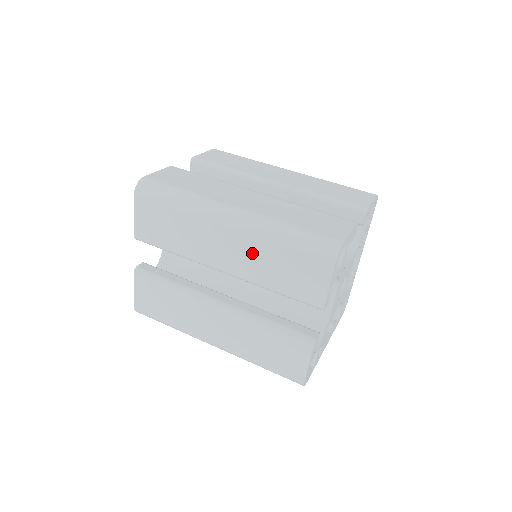
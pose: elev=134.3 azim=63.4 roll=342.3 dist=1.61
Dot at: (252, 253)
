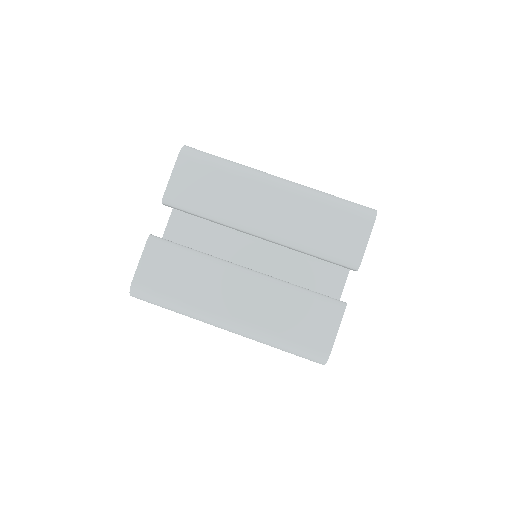
Dot at: occluded
